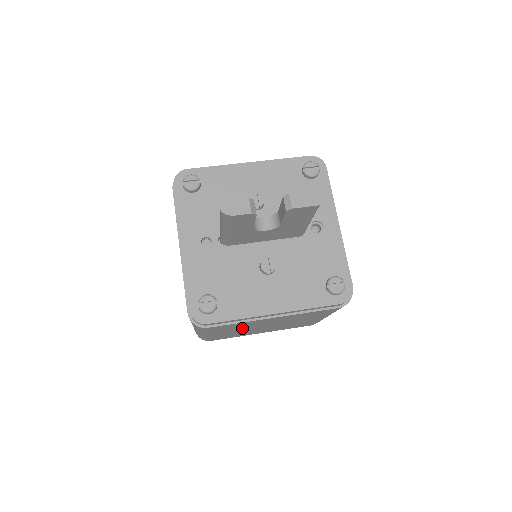
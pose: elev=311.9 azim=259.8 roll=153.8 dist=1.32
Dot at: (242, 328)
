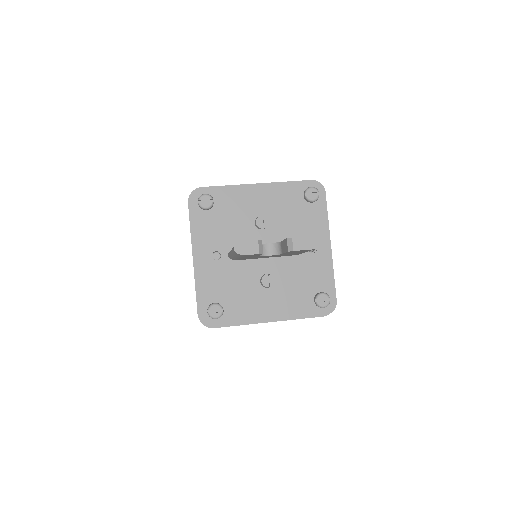
Dot at: occluded
